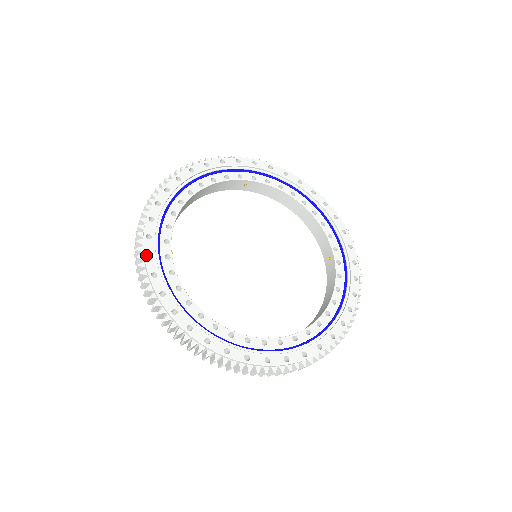
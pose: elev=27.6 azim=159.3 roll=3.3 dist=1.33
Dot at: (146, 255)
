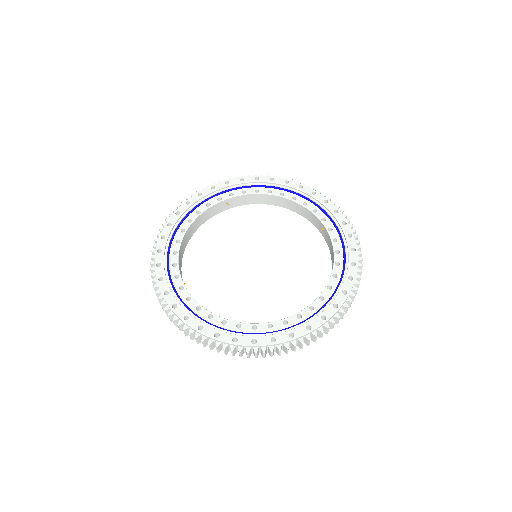
Dot at: (163, 294)
